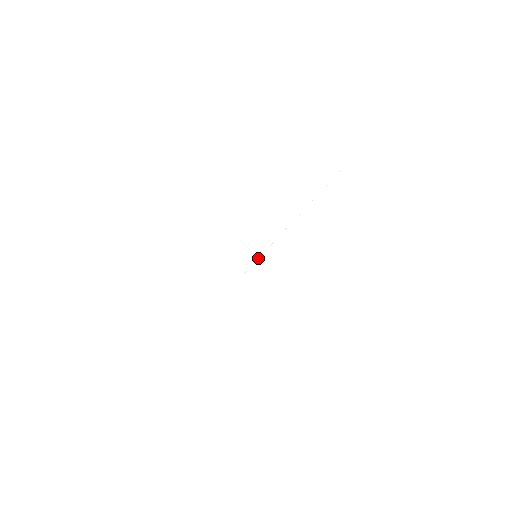
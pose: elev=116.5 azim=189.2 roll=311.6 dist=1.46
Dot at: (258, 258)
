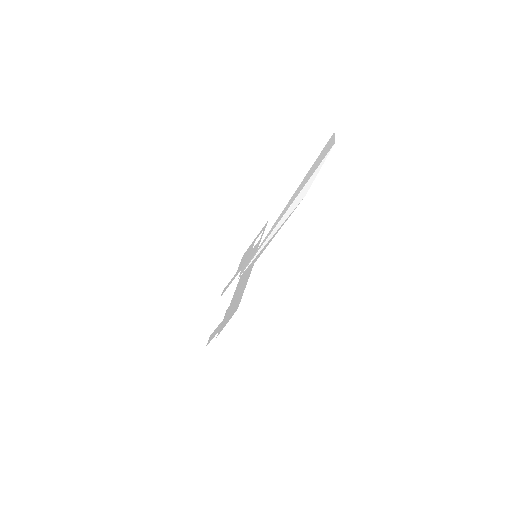
Dot at: (255, 255)
